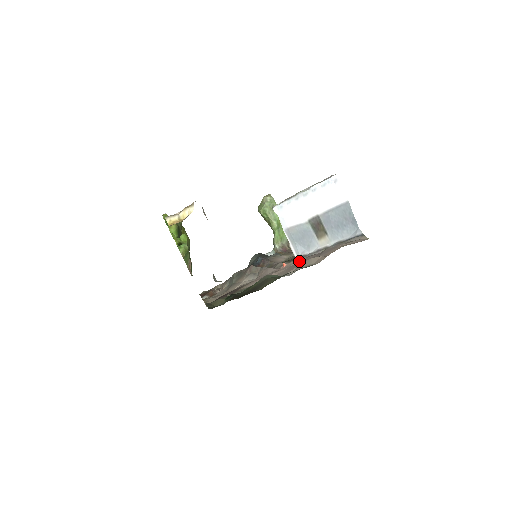
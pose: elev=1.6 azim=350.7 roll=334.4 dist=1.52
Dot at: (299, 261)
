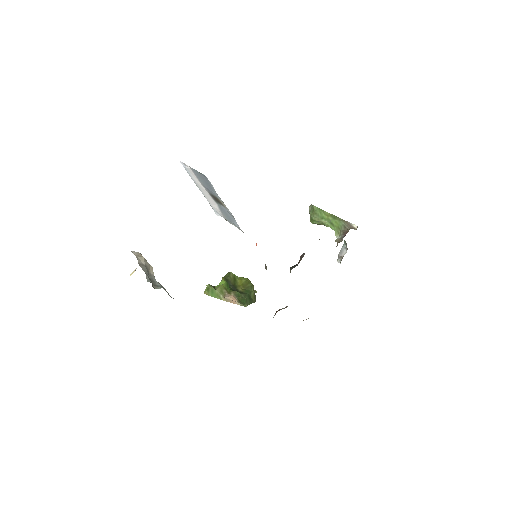
Dot at: occluded
